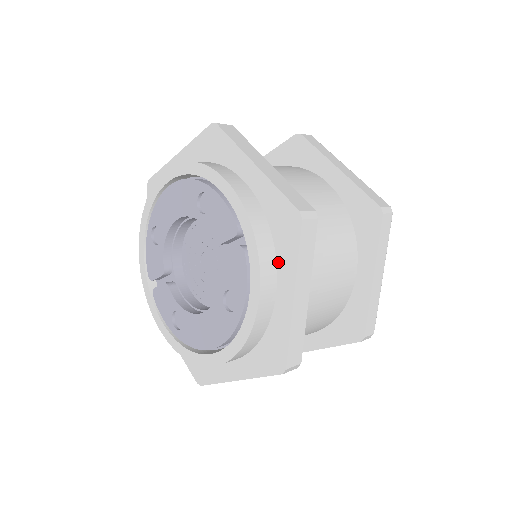
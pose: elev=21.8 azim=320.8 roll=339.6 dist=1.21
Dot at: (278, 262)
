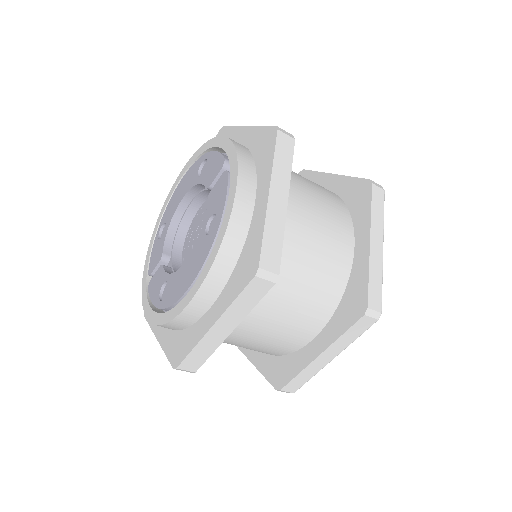
Dot at: (258, 177)
